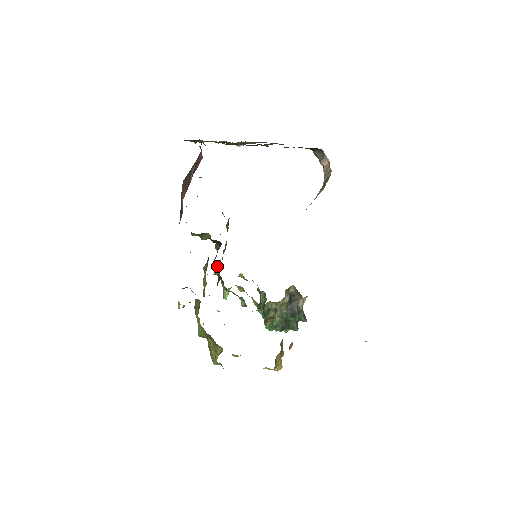
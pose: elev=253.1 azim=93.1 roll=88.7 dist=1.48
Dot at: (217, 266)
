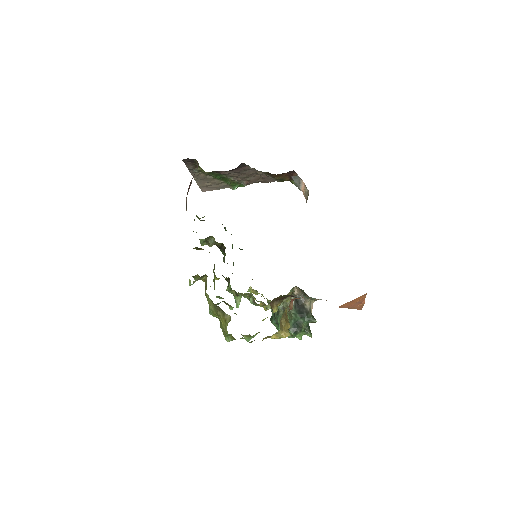
Dot at: occluded
